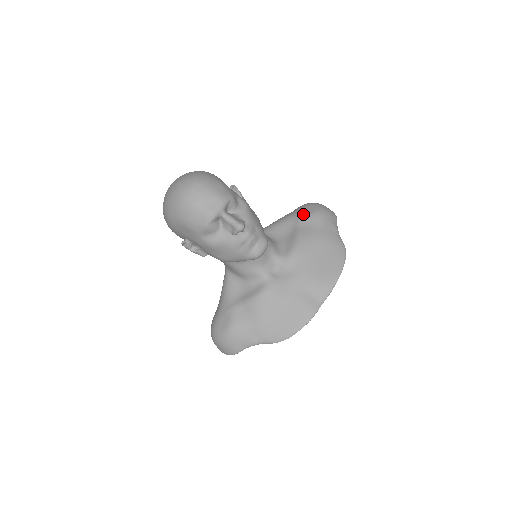
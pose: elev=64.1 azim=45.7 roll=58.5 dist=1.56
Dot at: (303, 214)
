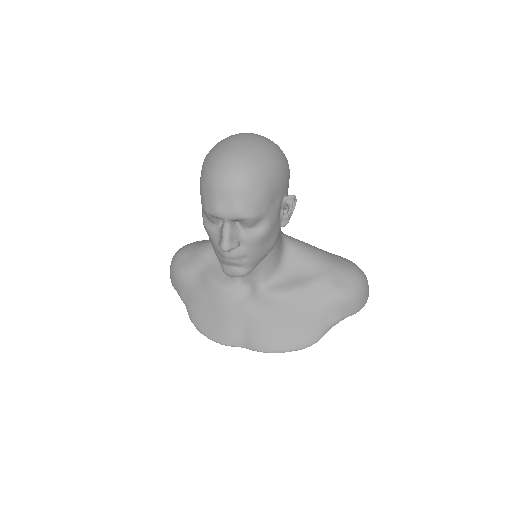
Dot at: (332, 278)
